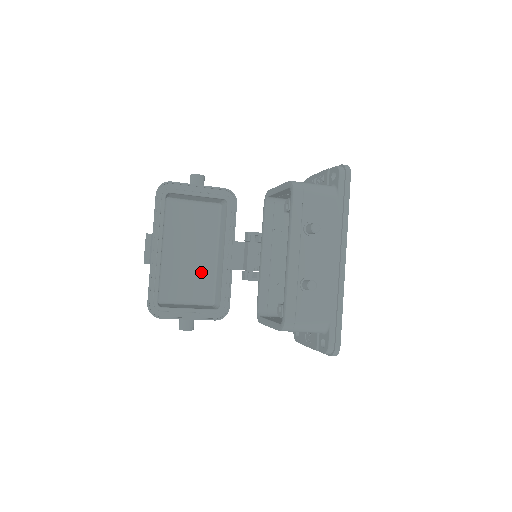
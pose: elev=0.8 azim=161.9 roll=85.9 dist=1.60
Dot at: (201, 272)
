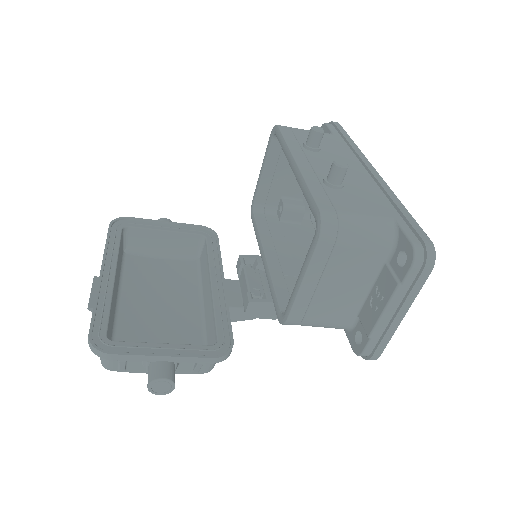
Dot at: (181, 326)
